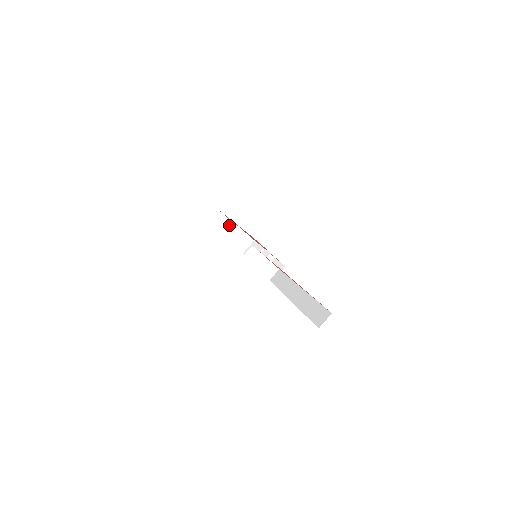
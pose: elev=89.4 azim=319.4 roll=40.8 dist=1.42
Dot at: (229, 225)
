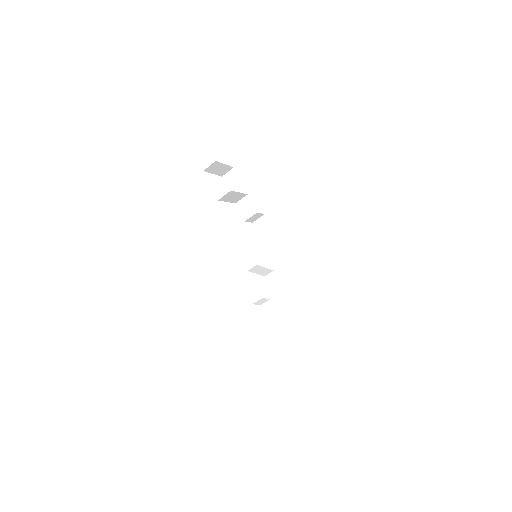
Dot at: (228, 193)
